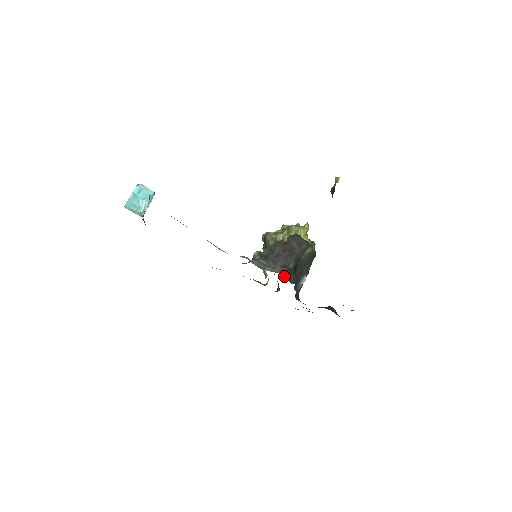
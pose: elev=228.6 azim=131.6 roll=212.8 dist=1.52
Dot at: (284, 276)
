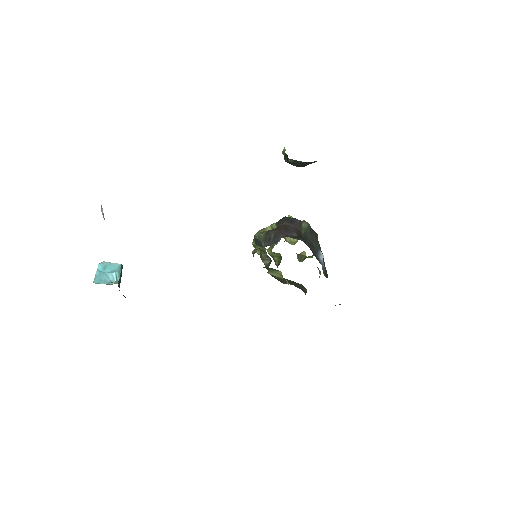
Dot at: (292, 237)
